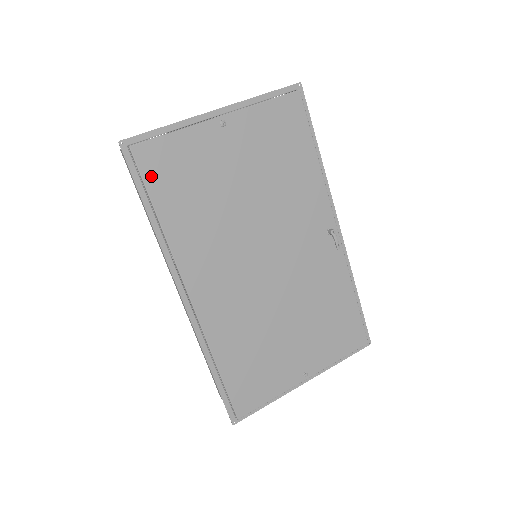
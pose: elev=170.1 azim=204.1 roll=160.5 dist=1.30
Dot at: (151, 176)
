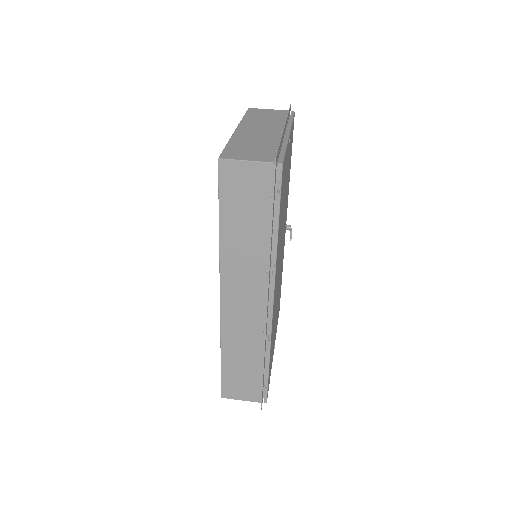
Dot at: (281, 193)
